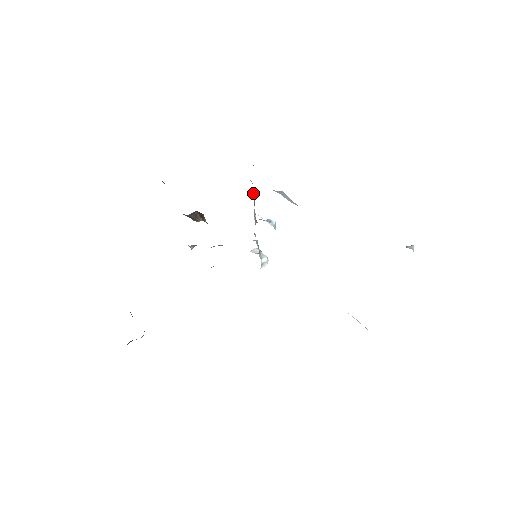
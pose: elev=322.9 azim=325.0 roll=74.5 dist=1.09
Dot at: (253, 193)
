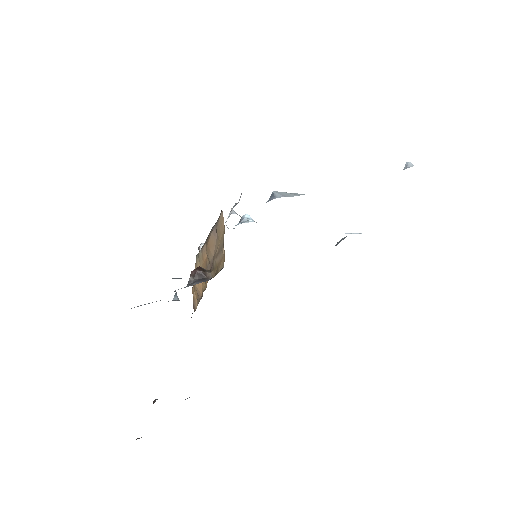
Dot at: (233, 211)
